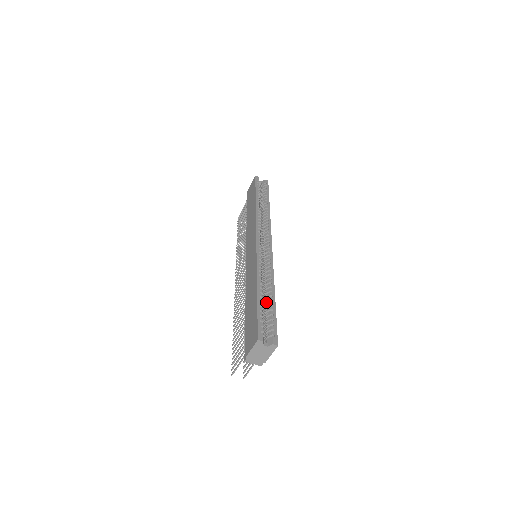
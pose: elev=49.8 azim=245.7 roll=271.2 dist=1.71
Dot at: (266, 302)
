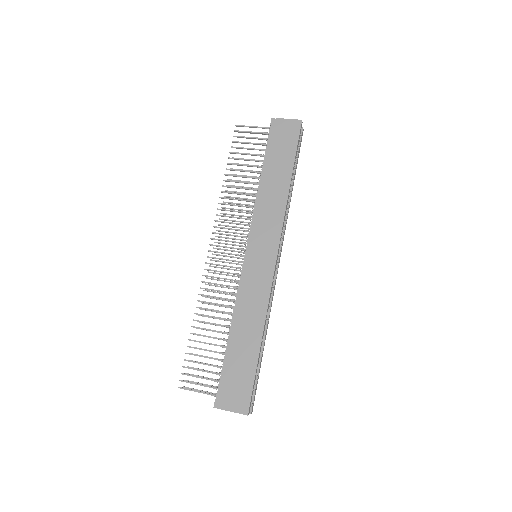
Dot at: occluded
